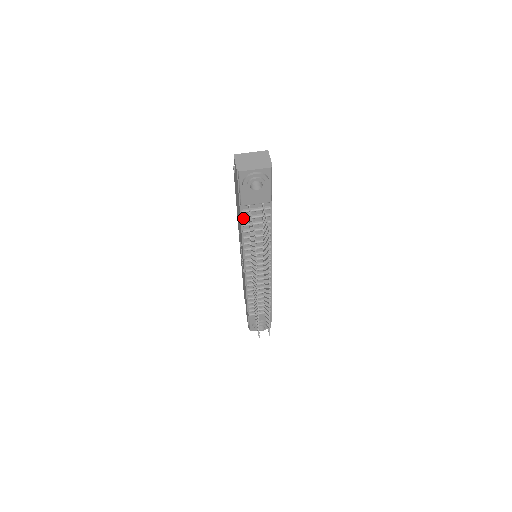
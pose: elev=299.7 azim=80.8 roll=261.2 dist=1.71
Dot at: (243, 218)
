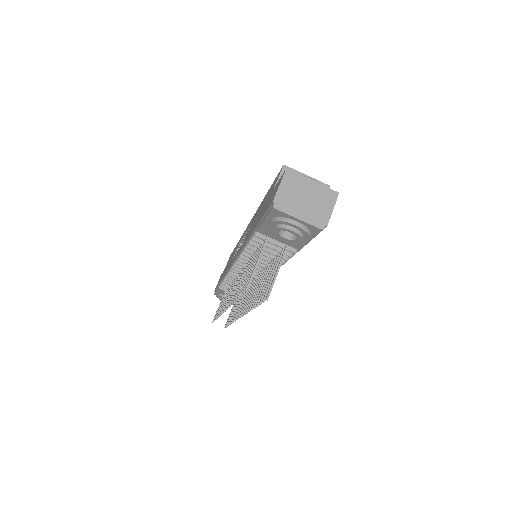
Dot at: (253, 239)
